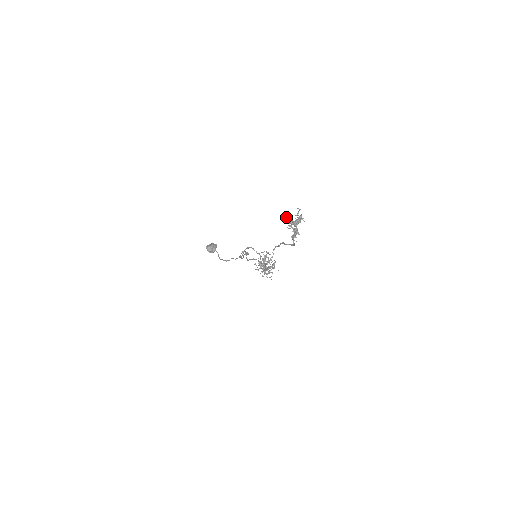
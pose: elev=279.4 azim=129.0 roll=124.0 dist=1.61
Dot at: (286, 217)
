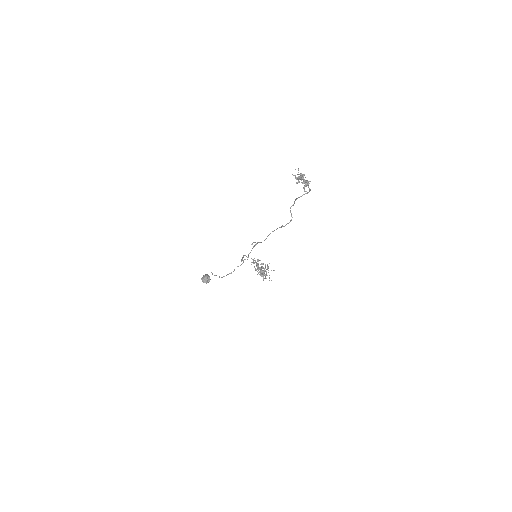
Dot at: (293, 175)
